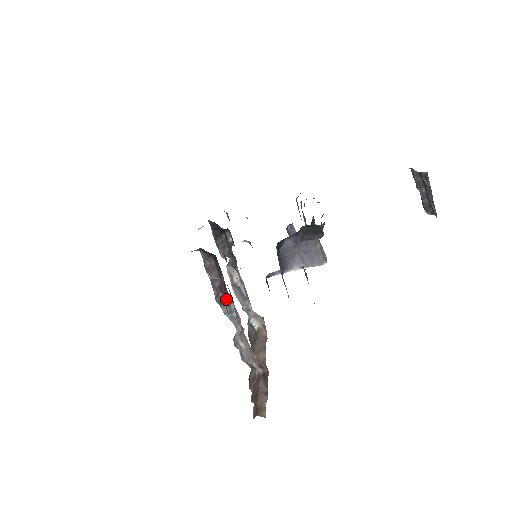
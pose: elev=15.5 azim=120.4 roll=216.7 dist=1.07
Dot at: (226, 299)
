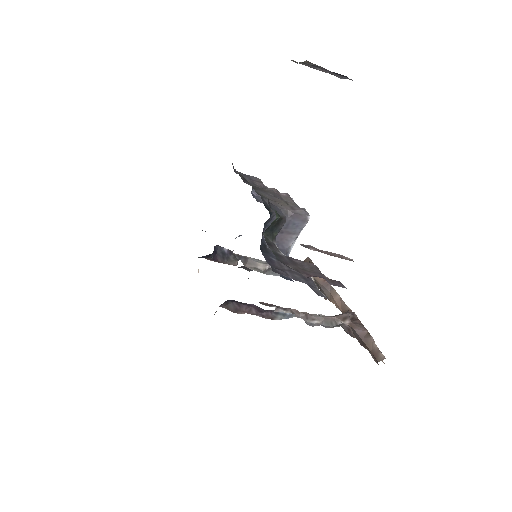
Dot at: (271, 312)
